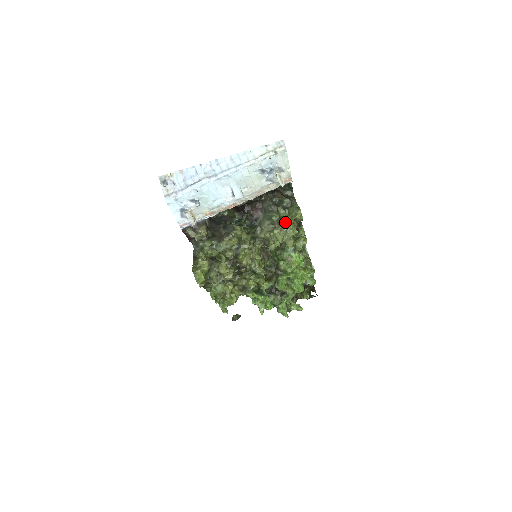
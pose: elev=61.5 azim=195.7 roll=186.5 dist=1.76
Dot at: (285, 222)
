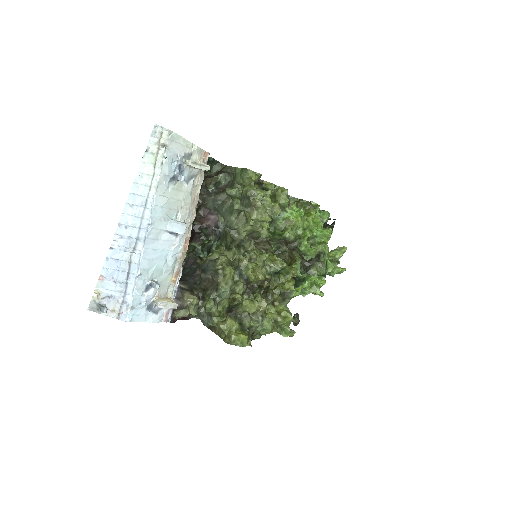
Dot at: (251, 198)
